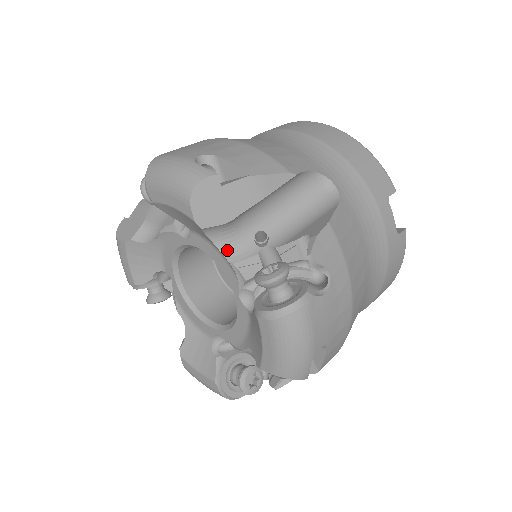
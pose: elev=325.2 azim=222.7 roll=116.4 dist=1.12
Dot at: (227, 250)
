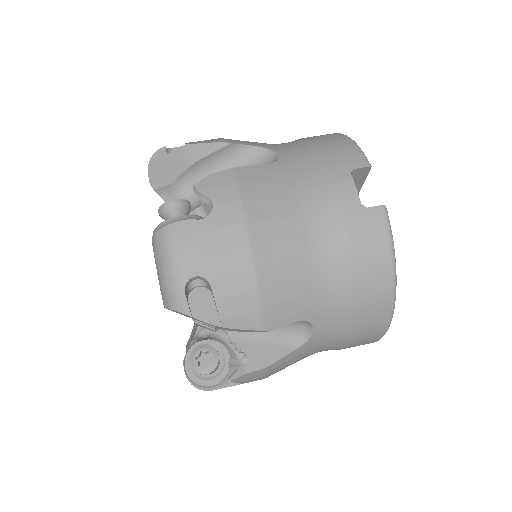
Dot at: occluded
